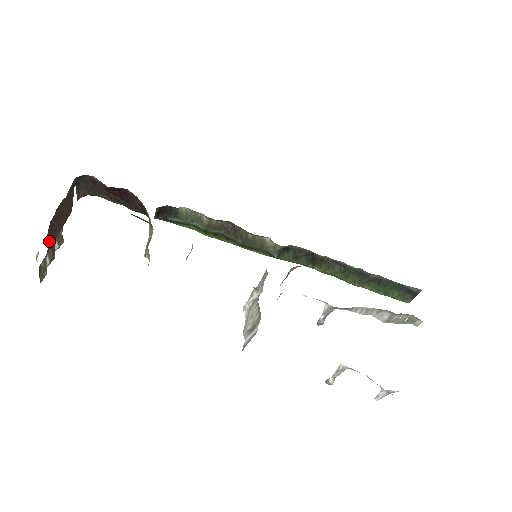
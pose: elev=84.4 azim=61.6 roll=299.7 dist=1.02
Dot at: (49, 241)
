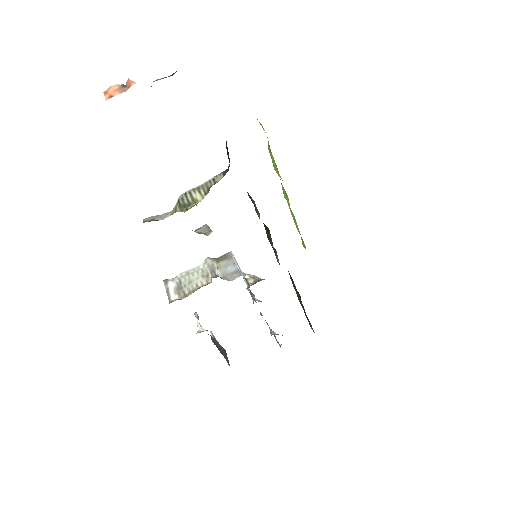
Dot at: occluded
